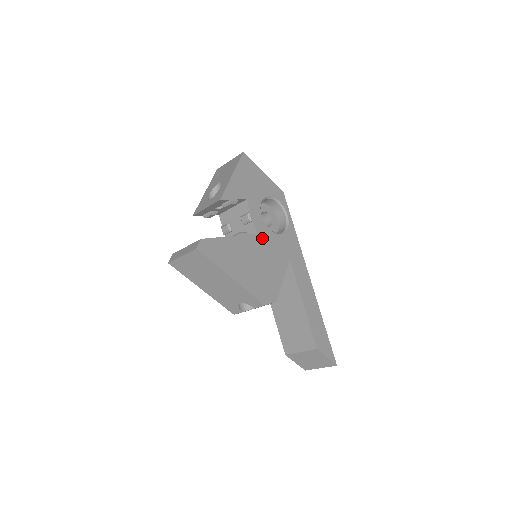
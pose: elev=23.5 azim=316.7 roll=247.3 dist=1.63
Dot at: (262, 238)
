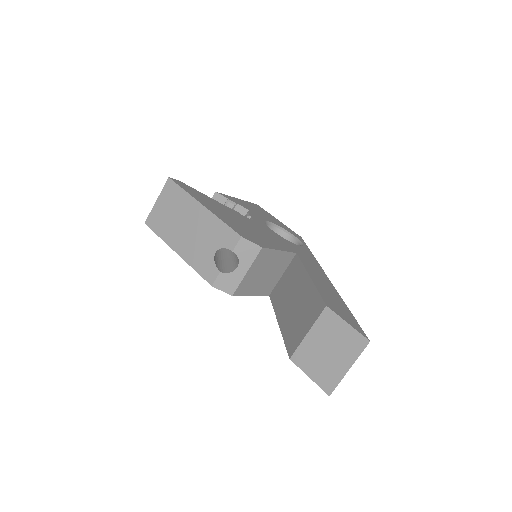
Dot at: (259, 226)
